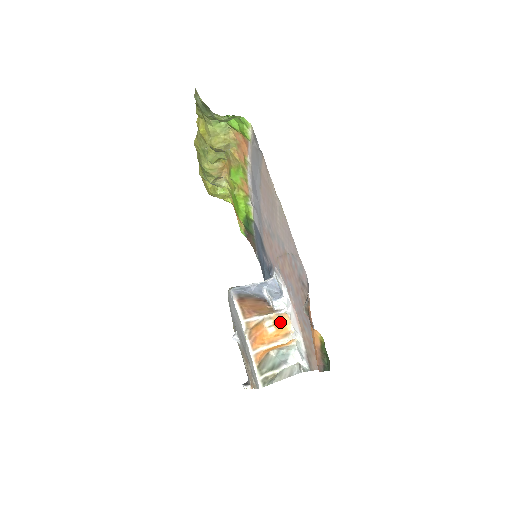
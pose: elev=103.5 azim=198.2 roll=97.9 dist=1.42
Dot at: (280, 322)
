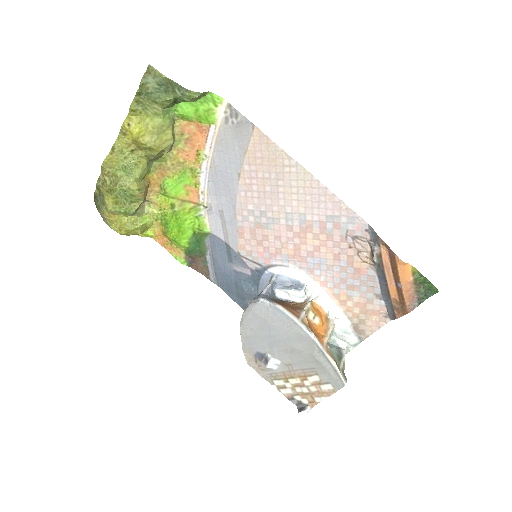
Dot at: (316, 310)
